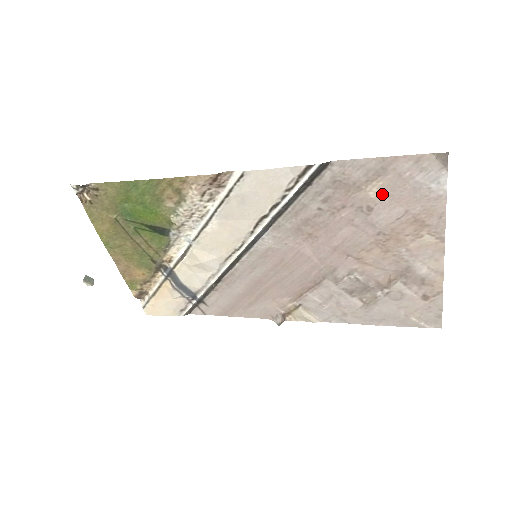
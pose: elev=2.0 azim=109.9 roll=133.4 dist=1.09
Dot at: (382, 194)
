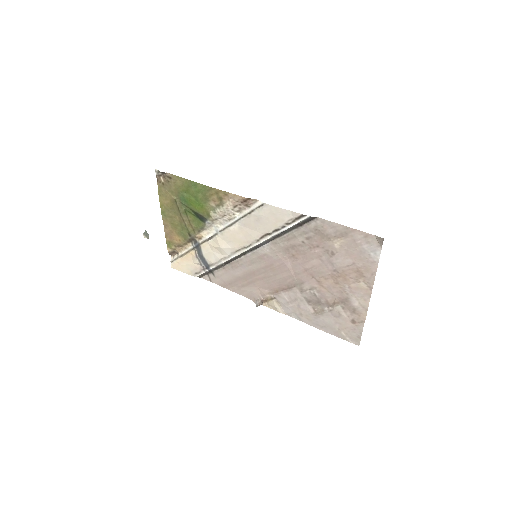
Dot at: (342, 247)
